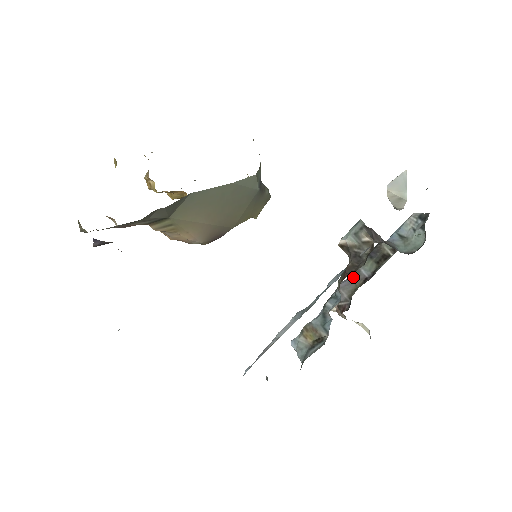
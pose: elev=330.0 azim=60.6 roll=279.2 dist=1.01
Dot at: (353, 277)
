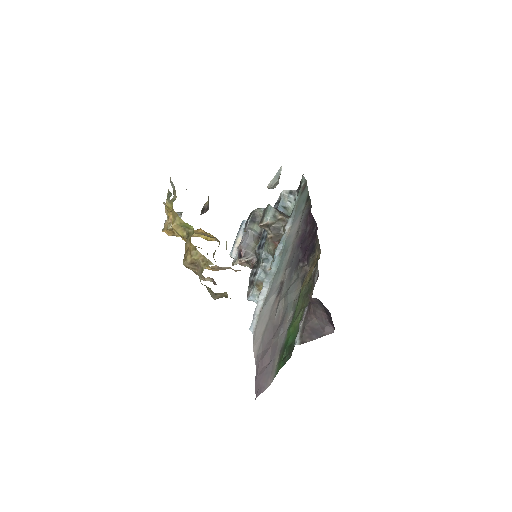
Dot at: (250, 239)
